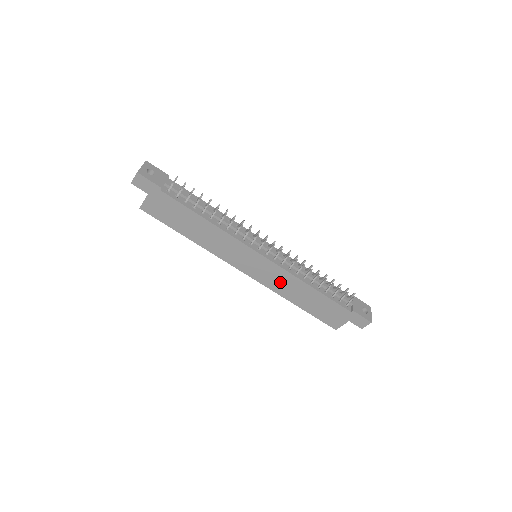
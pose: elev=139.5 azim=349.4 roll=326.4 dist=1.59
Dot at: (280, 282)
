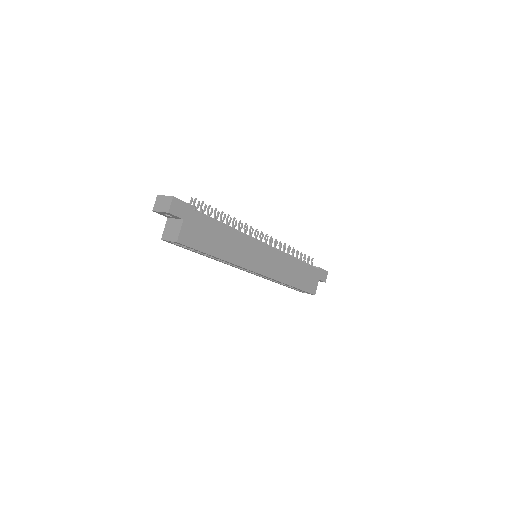
Dot at: (280, 268)
